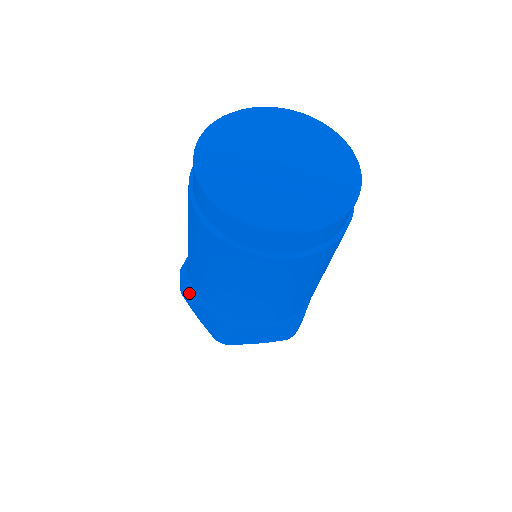
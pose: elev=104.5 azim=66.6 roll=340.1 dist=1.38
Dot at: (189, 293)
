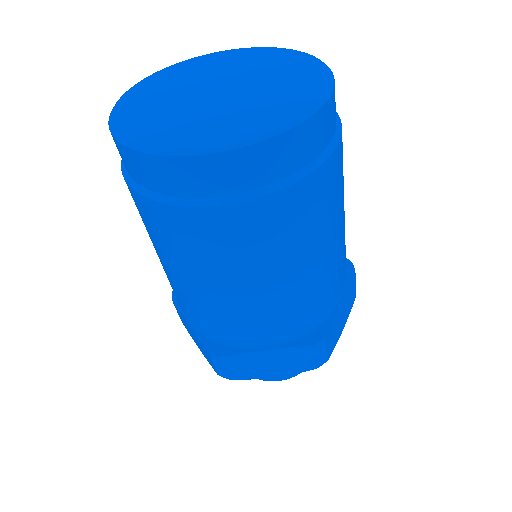
Dot at: (181, 315)
